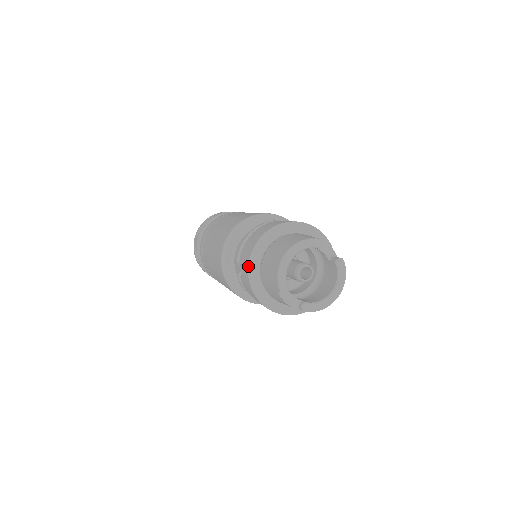
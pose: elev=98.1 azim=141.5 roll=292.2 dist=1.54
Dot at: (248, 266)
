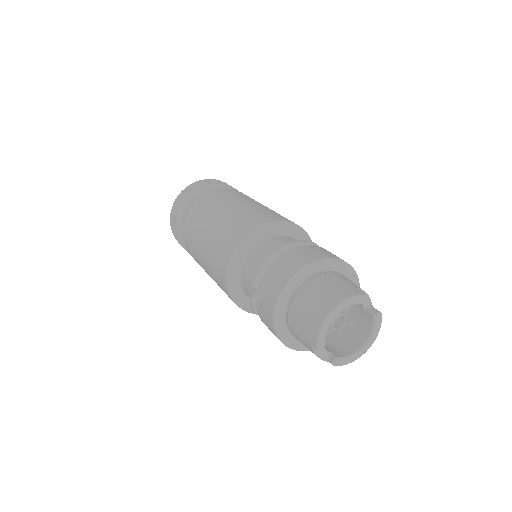
Dot at: (275, 306)
